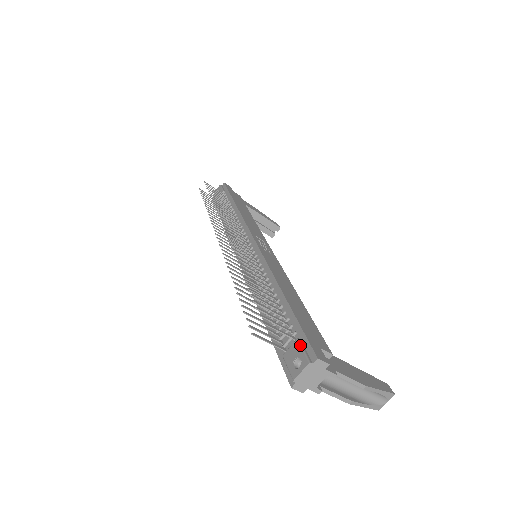
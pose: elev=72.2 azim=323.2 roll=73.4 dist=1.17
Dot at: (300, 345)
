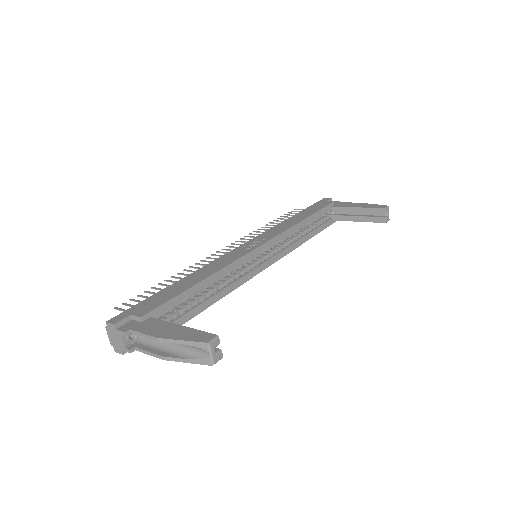
Dot at: occluded
